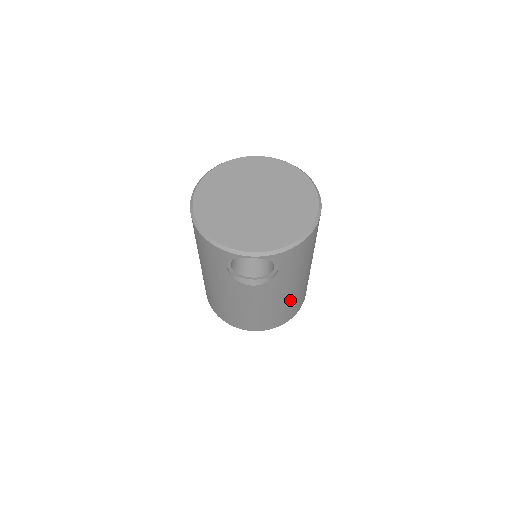
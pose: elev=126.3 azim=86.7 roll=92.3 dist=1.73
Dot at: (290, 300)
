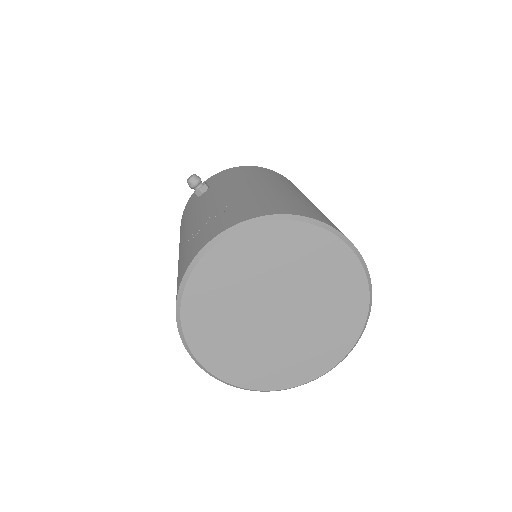
Dot at: occluded
